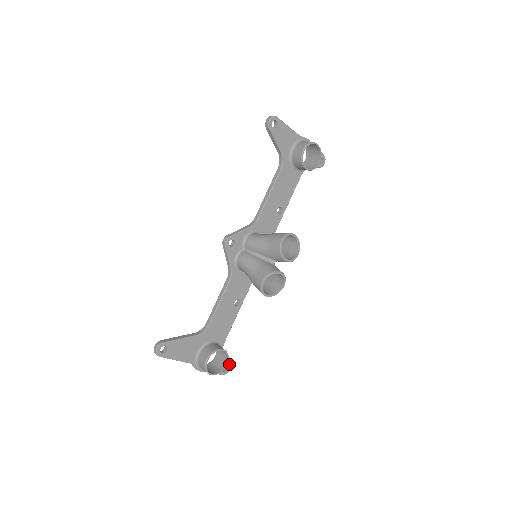
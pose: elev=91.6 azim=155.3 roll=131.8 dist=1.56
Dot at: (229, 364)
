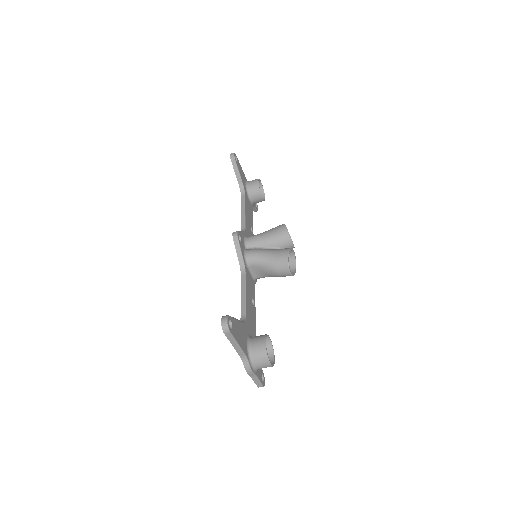
Dot at: (263, 374)
